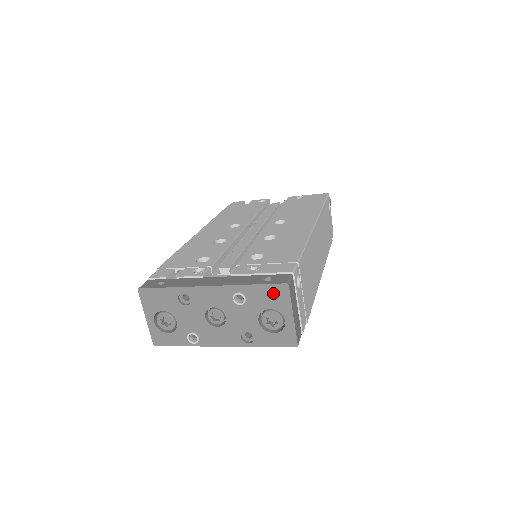
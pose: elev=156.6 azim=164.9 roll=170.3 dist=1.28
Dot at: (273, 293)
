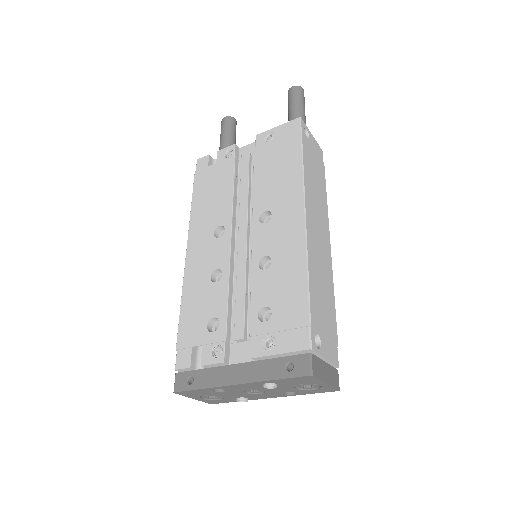
Dot at: (300, 380)
